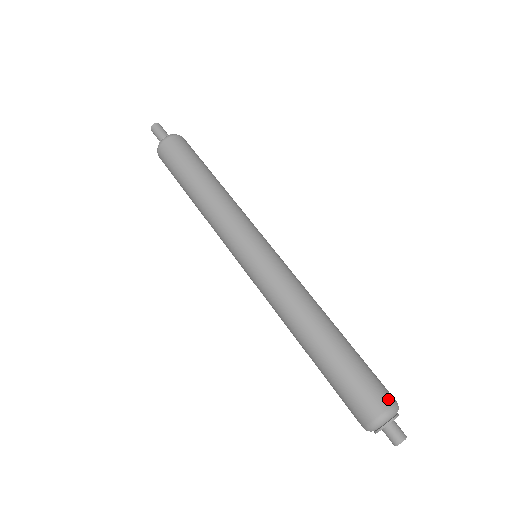
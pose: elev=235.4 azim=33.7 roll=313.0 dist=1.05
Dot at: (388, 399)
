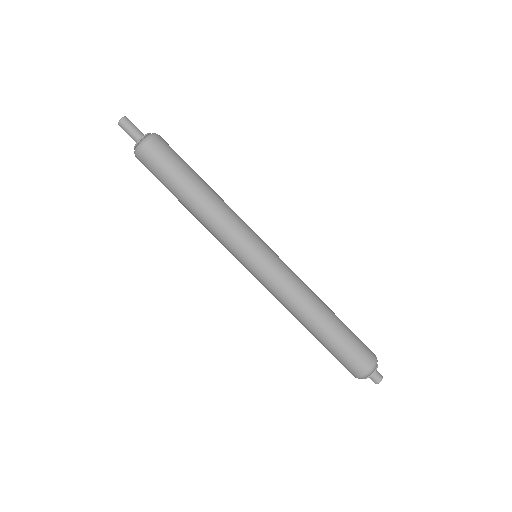
Dot at: (369, 363)
